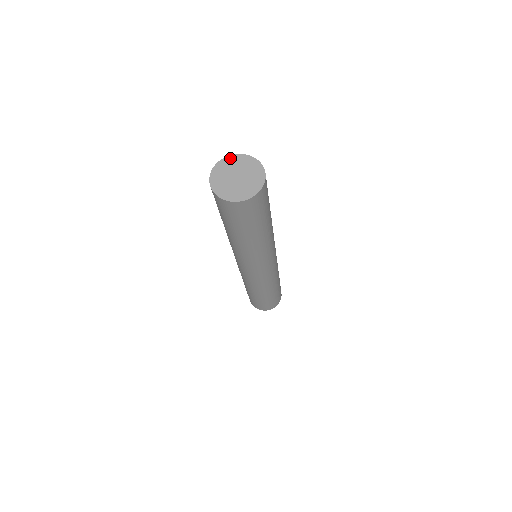
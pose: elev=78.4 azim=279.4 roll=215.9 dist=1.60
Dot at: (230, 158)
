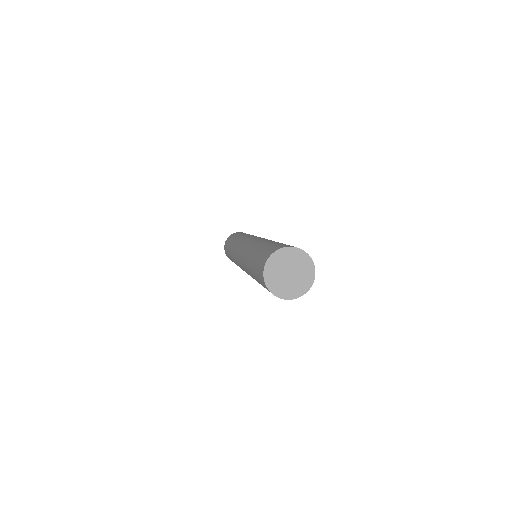
Dot at: (290, 250)
